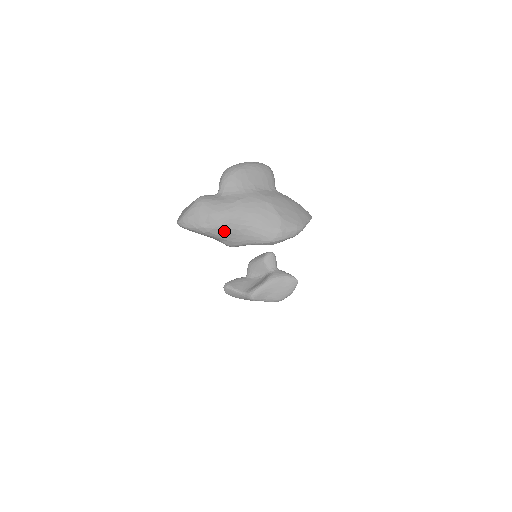
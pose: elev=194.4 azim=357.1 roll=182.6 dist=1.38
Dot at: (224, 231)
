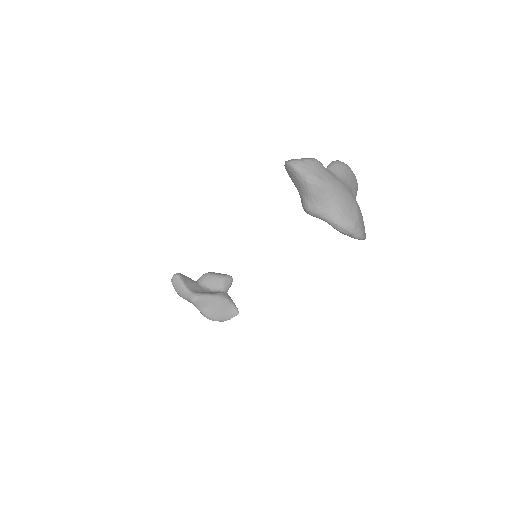
Dot at: (320, 193)
